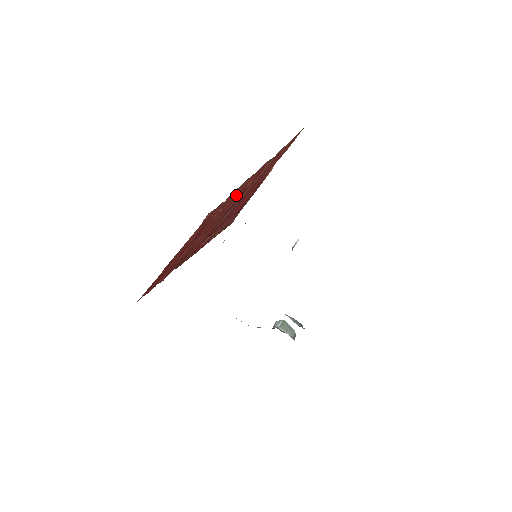
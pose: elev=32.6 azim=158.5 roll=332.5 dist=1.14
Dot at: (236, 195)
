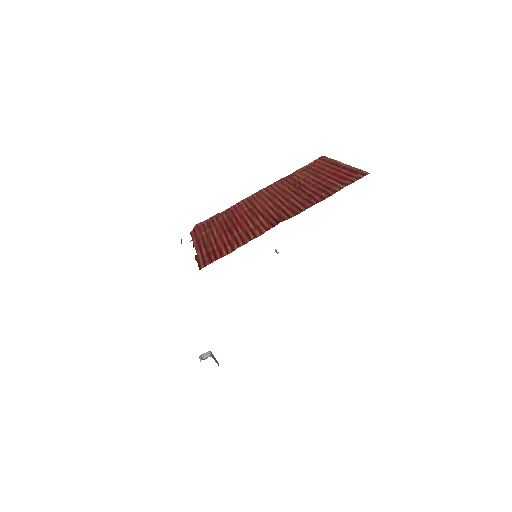
Dot at: (268, 195)
